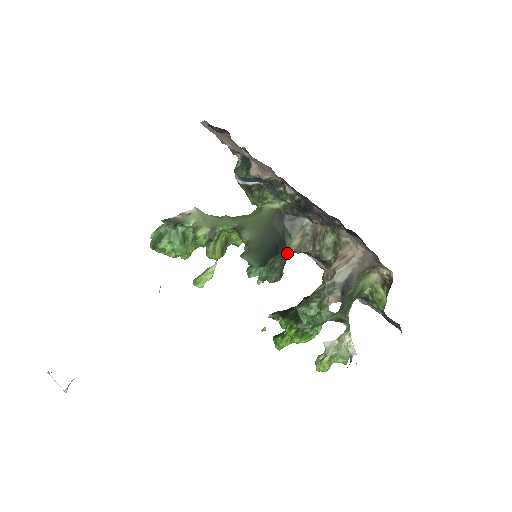
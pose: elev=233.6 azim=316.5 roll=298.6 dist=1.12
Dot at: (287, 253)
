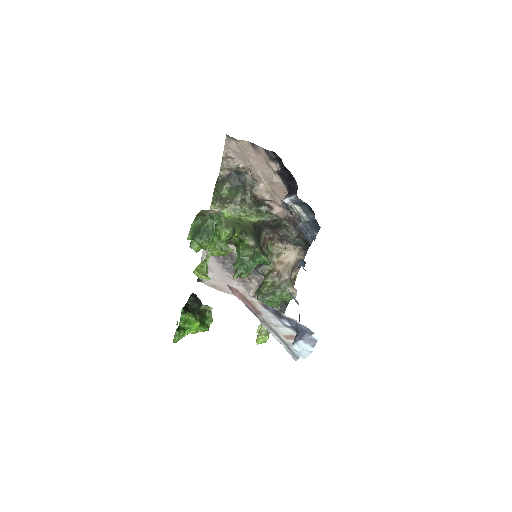
Dot at: occluded
